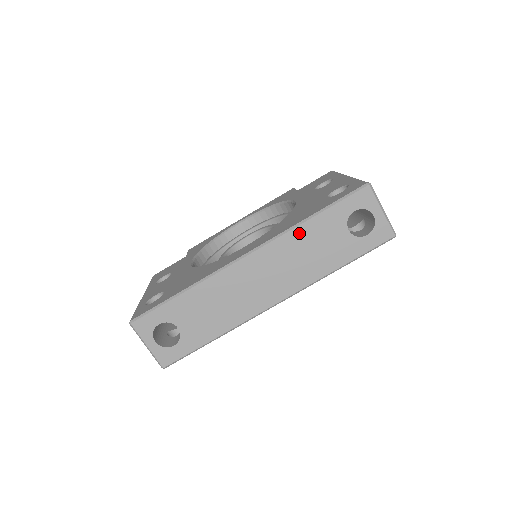
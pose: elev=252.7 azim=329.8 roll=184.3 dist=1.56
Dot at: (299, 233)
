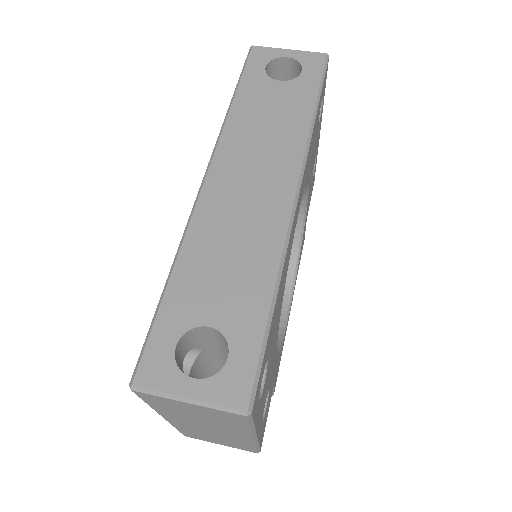
Dot at: (236, 118)
